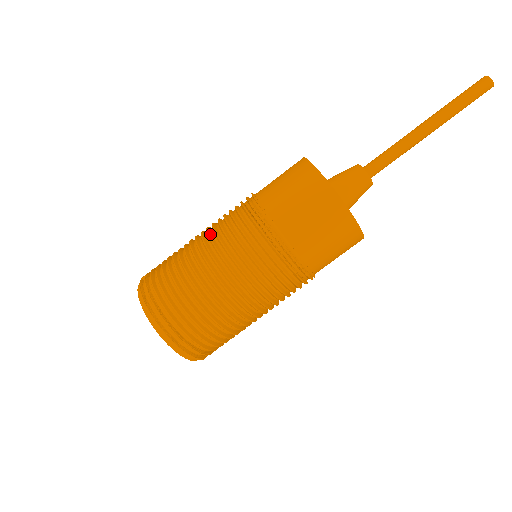
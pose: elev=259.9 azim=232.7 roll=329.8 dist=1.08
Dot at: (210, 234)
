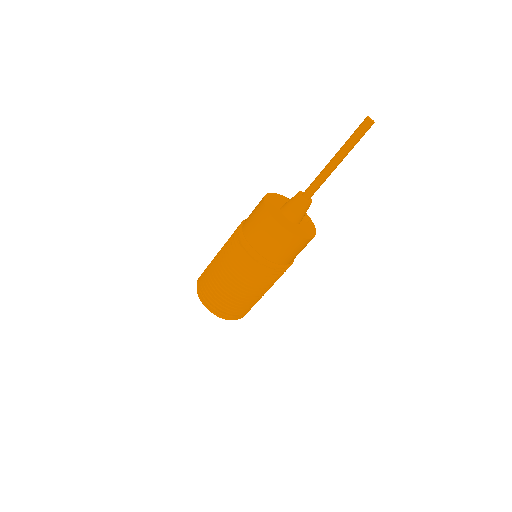
Dot at: (224, 257)
